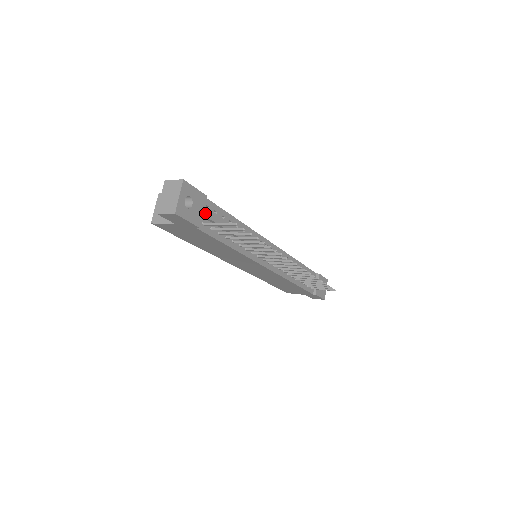
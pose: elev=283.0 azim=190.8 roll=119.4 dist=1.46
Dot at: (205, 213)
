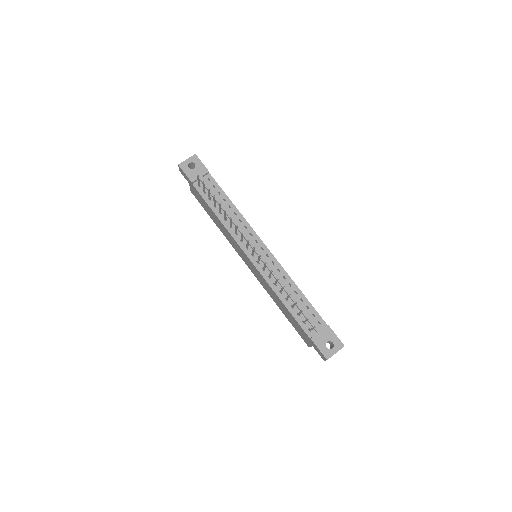
Dot at: (201, 178)
